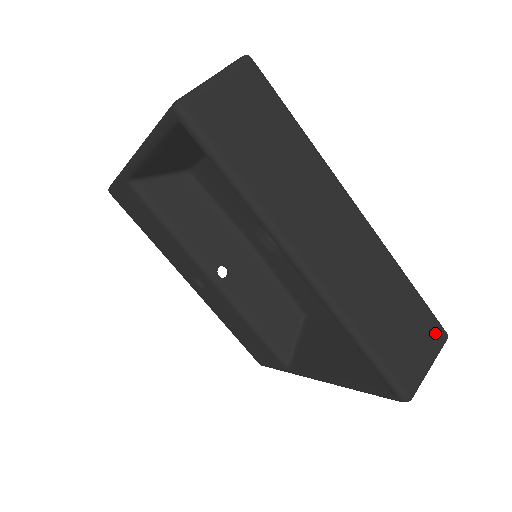
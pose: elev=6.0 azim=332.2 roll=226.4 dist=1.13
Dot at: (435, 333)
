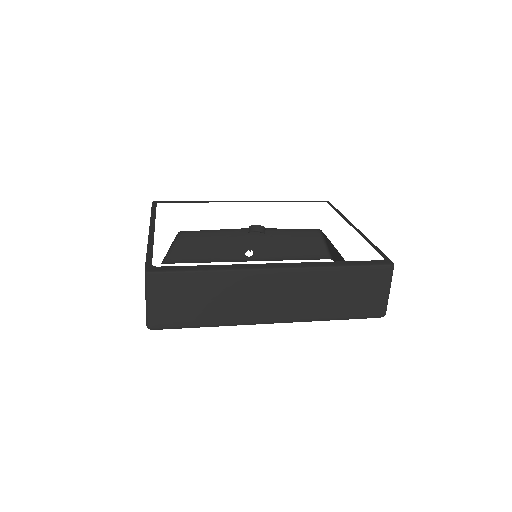
Dot at: (381, 274)
